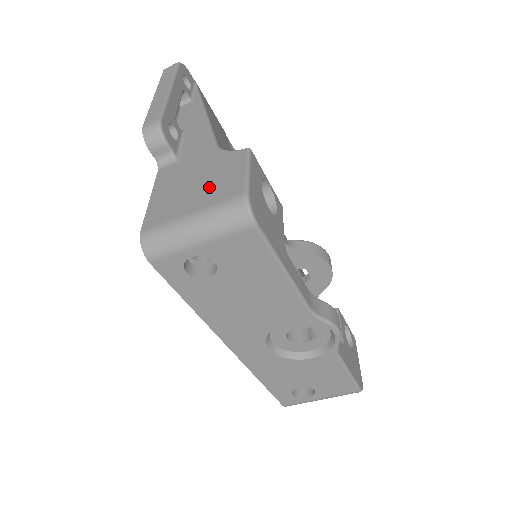
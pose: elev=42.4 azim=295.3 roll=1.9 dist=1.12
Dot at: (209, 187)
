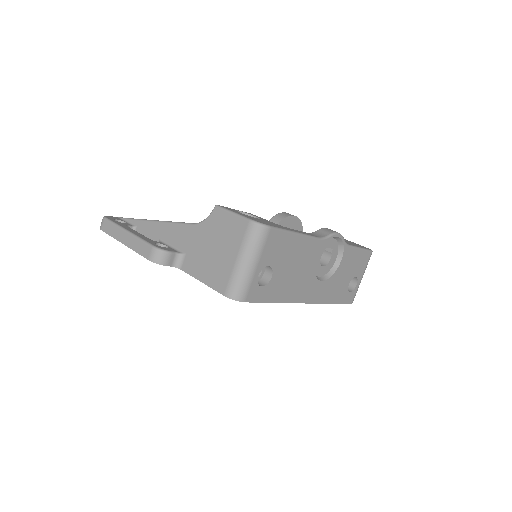
Dot at: (226, 240)
